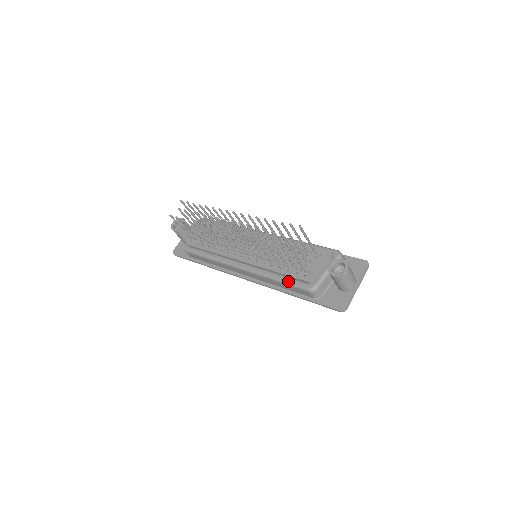
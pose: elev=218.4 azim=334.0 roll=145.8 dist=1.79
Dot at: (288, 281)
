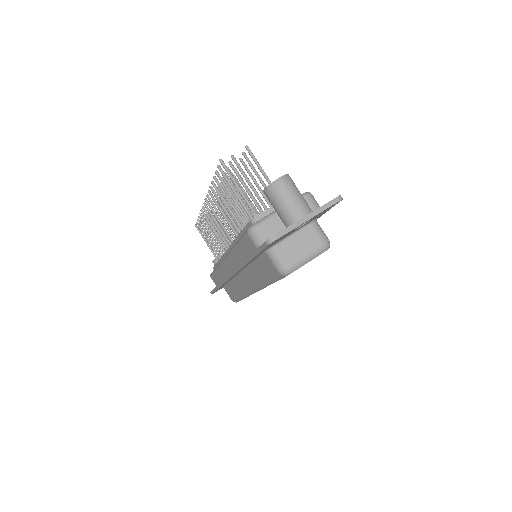
Dot at: occluded
